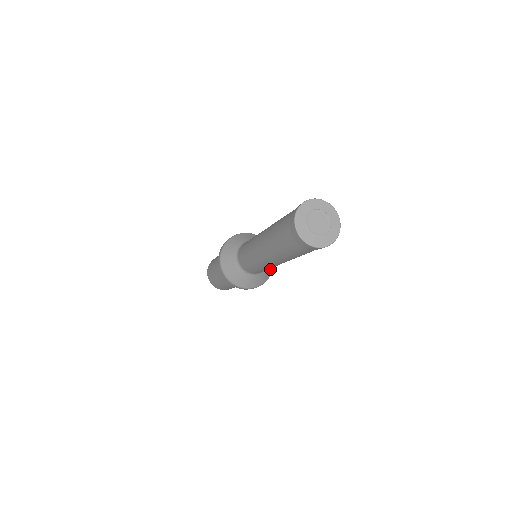
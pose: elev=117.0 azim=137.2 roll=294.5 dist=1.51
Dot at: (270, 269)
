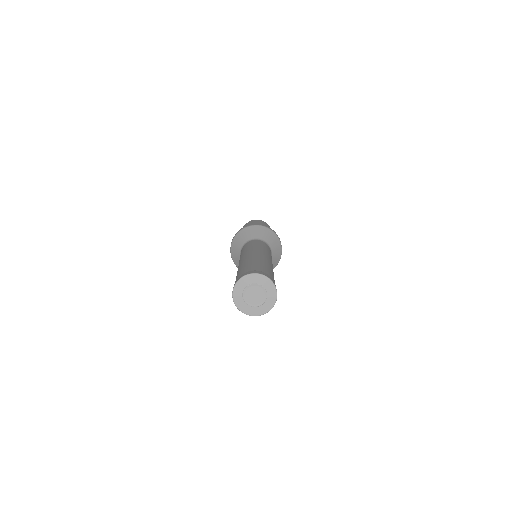
Dot at: occluded
